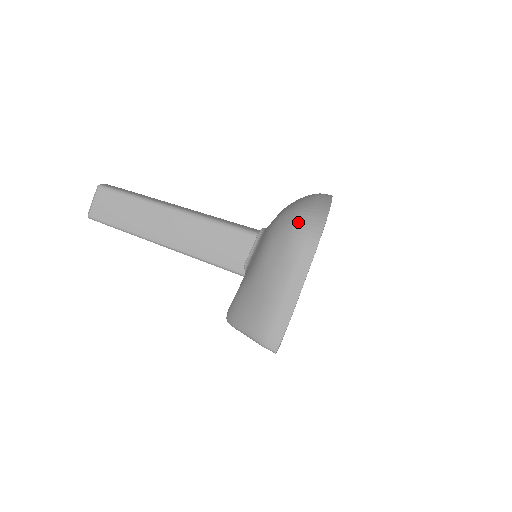
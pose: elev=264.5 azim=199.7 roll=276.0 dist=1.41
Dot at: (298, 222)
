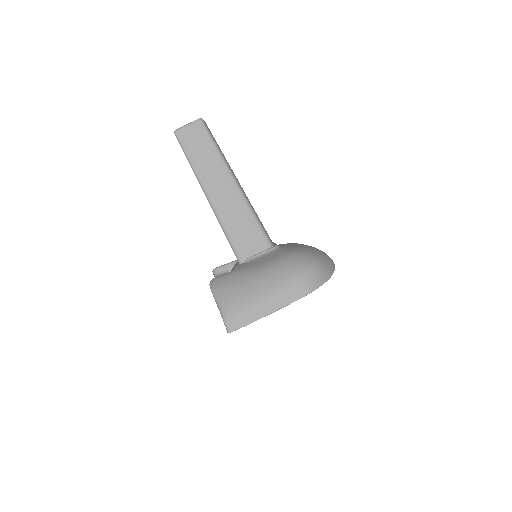
Dot at: (310, 269)
